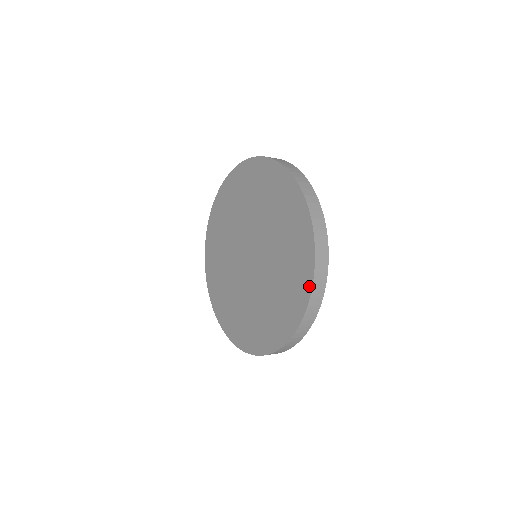
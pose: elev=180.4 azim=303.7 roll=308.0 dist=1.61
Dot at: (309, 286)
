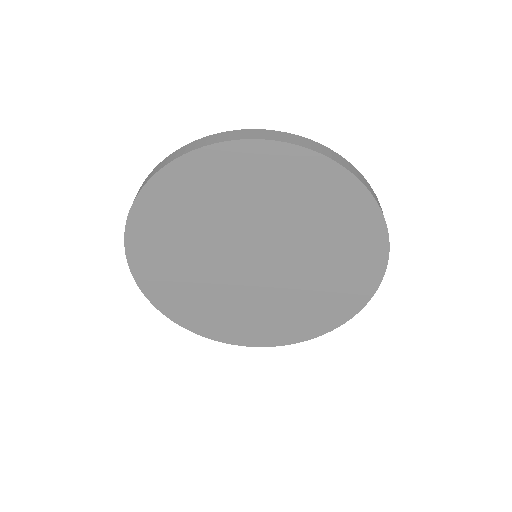
Dot at: (330, 328)
